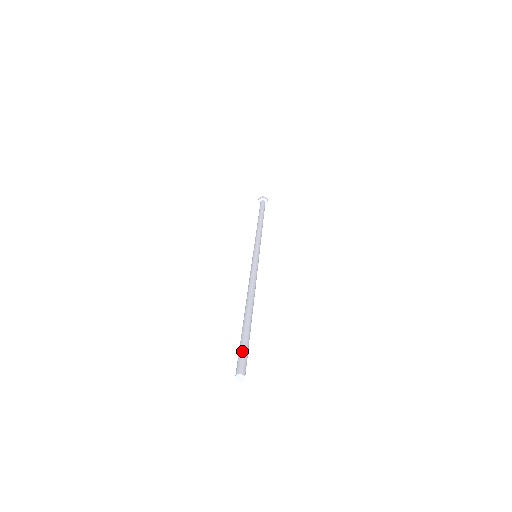
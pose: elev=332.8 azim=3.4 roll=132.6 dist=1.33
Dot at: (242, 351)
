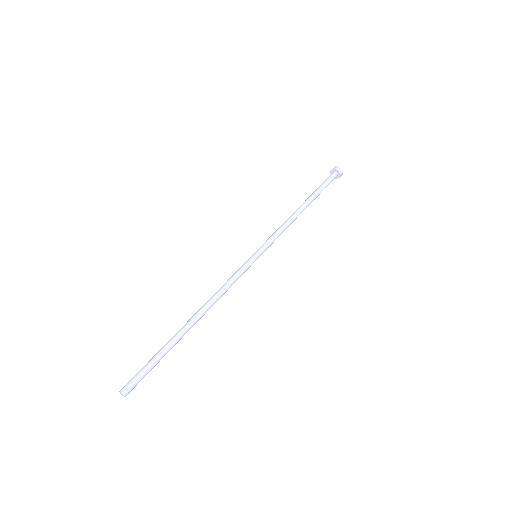
Dot at: (141, 370)
